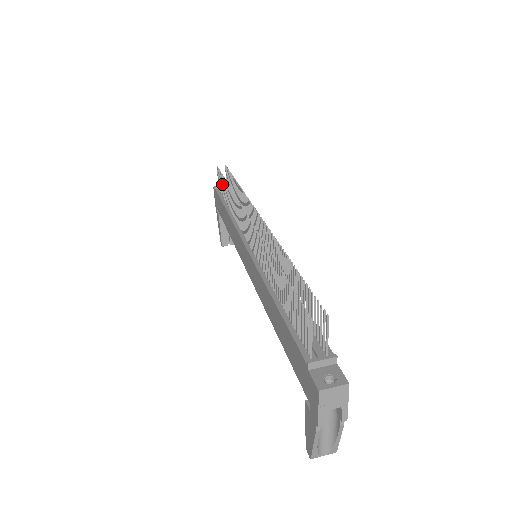
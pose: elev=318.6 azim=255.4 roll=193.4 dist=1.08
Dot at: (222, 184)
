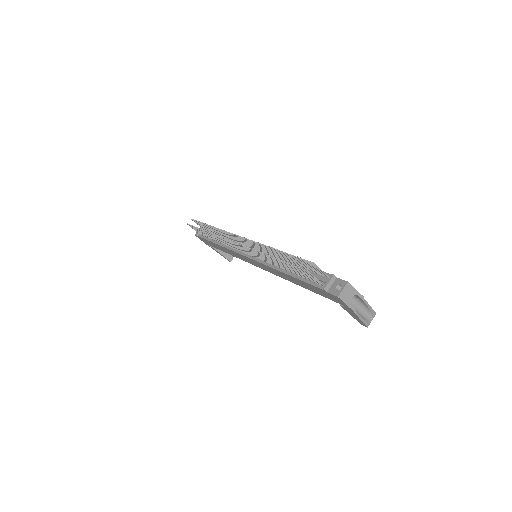
Dot at: occluded
